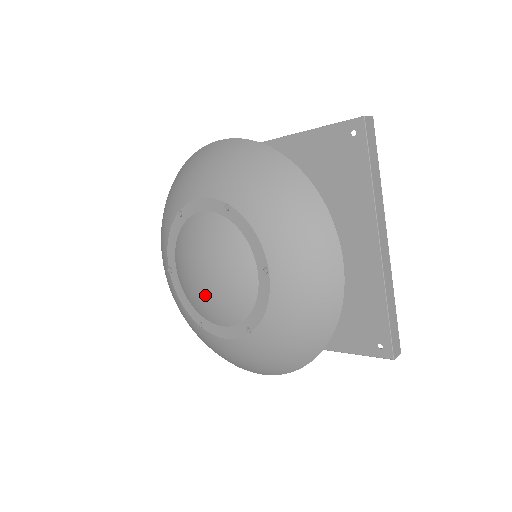
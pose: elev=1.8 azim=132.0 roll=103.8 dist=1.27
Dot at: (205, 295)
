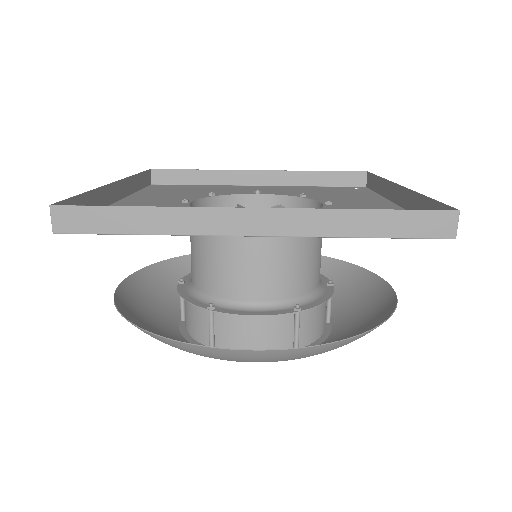
Dot at: occluded
